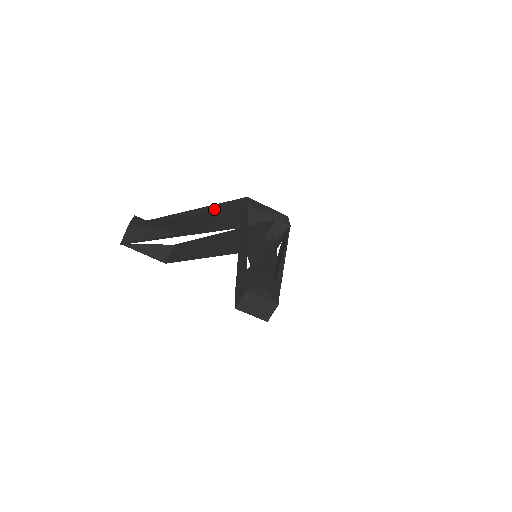
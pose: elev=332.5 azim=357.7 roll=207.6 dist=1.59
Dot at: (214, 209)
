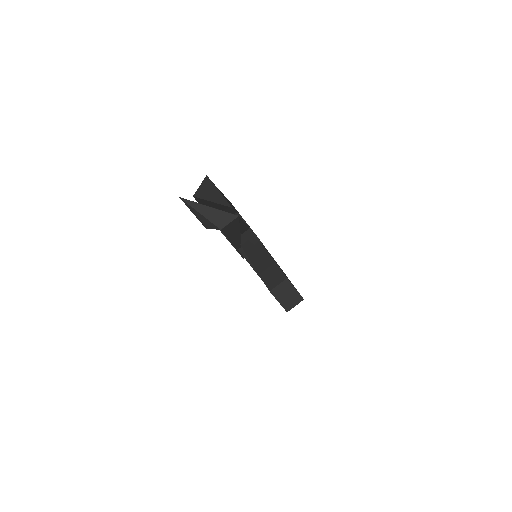
Dot at: occluded
